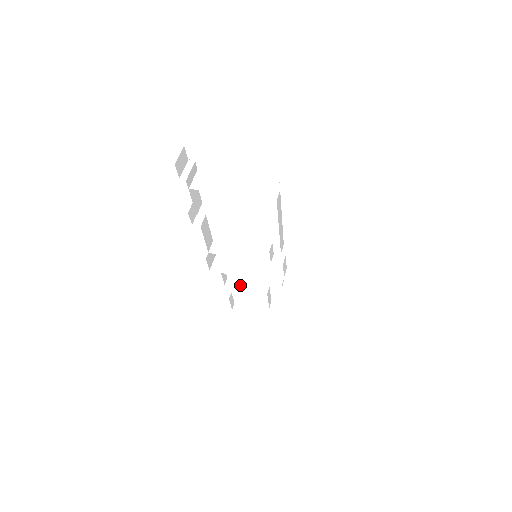
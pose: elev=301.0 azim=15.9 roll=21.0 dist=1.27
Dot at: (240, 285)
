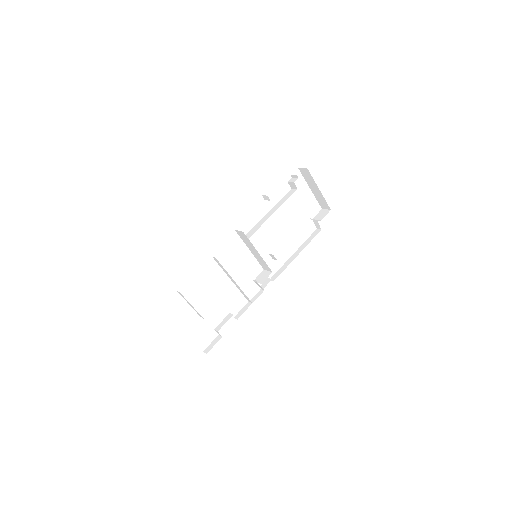
Dot at: occluded
